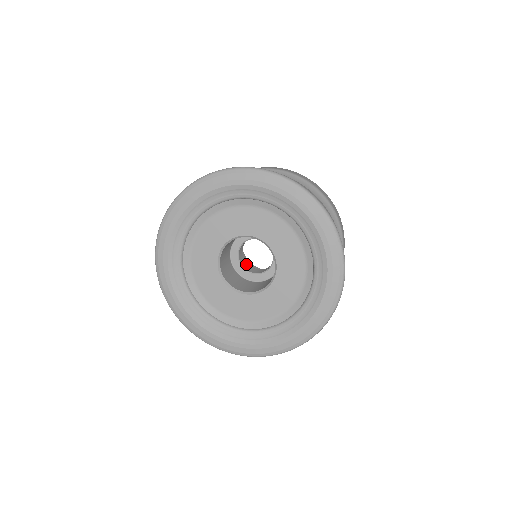
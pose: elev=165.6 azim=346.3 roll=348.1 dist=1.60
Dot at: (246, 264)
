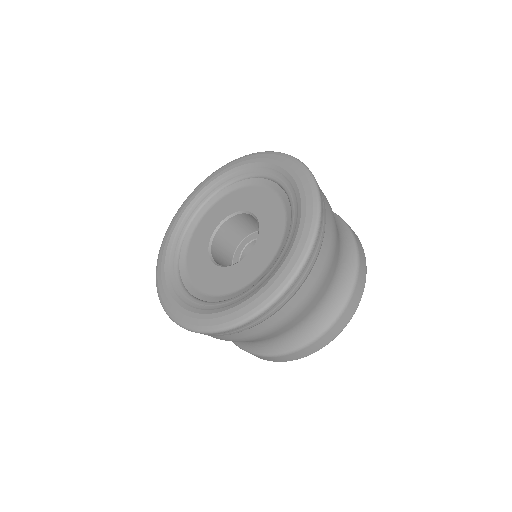
Dot at: occluded
